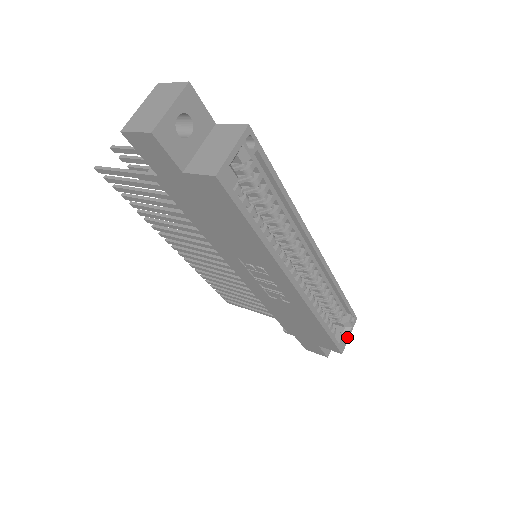
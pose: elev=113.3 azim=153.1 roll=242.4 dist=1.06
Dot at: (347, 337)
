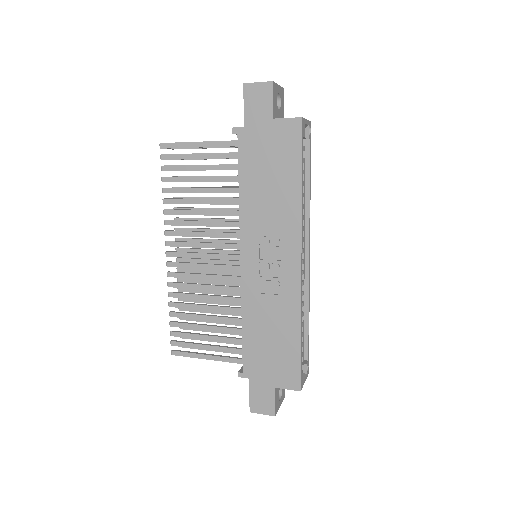
Dot at: (304, 380)
